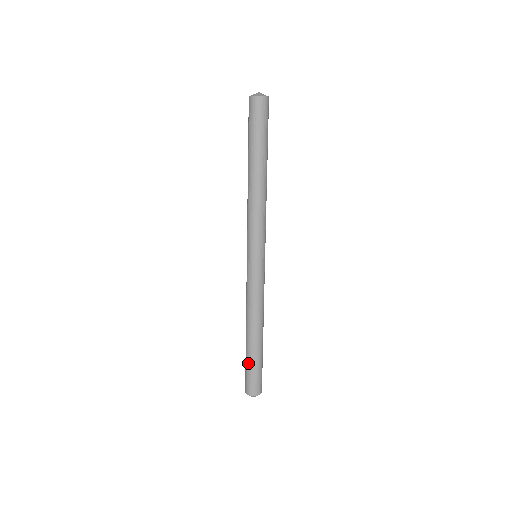
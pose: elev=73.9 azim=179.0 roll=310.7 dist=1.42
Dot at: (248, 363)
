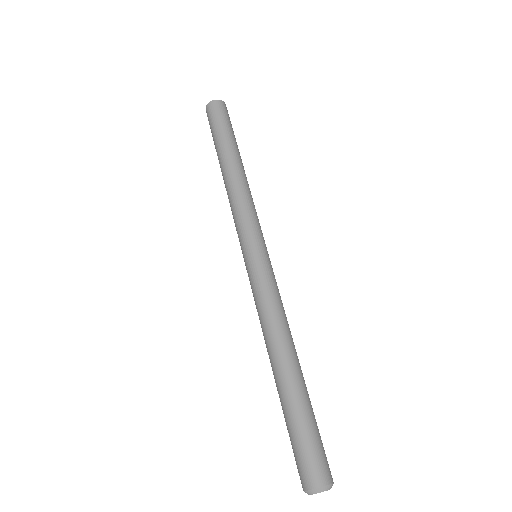
Dot at: occluded
